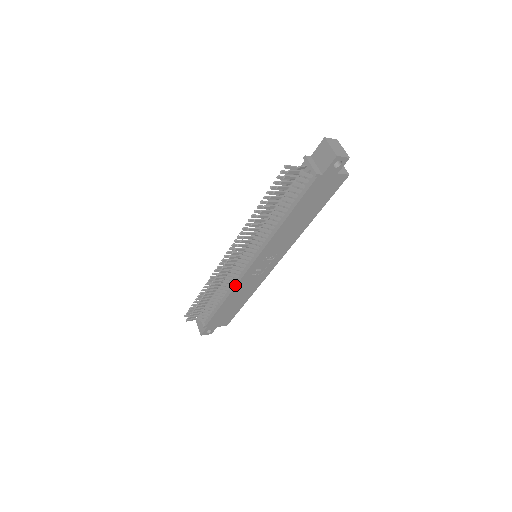
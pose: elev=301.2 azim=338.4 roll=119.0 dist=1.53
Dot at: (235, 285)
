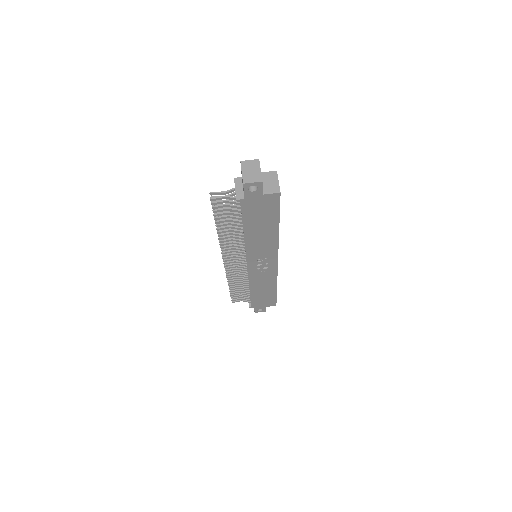
Dot at: occluded
